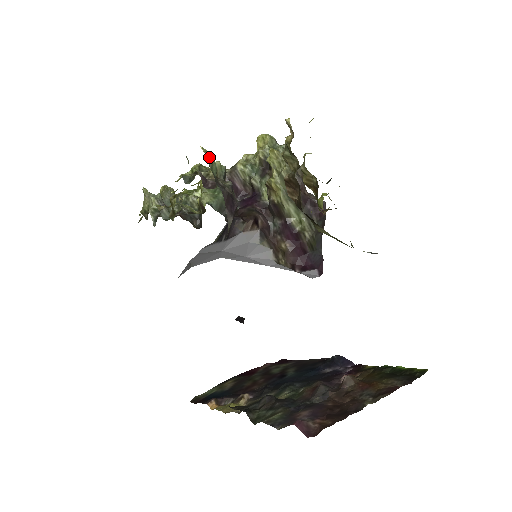
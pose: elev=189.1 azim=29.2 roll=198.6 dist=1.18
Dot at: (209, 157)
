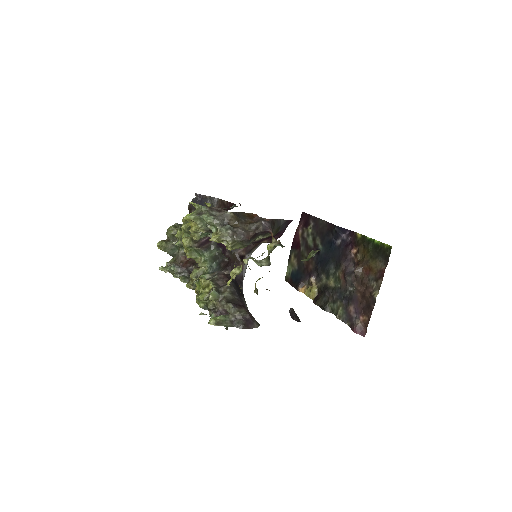
Dot at: (217, 322)
